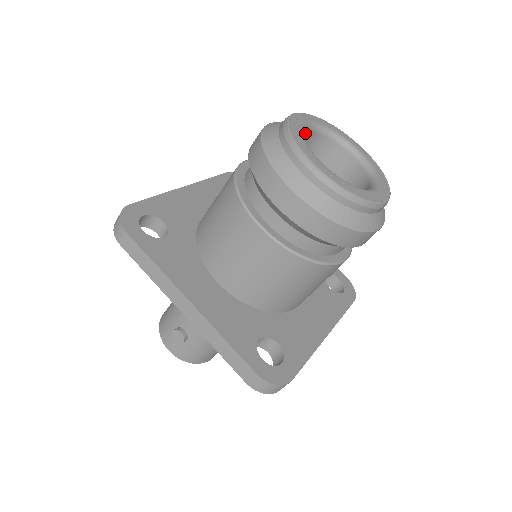
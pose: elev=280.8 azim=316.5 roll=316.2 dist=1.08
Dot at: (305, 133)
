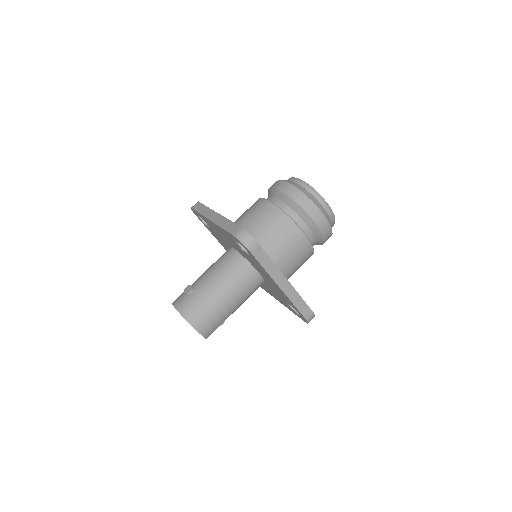
Dot at: occluded
